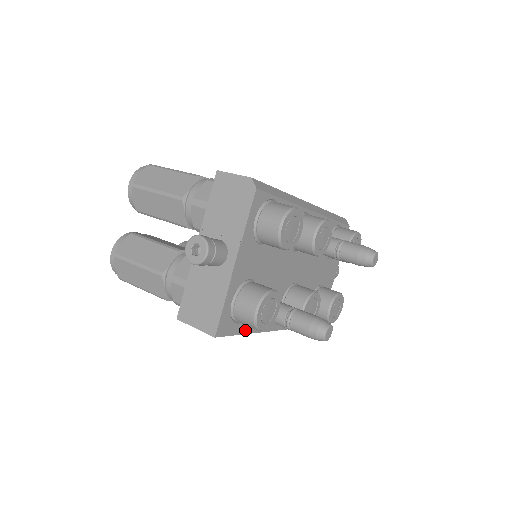
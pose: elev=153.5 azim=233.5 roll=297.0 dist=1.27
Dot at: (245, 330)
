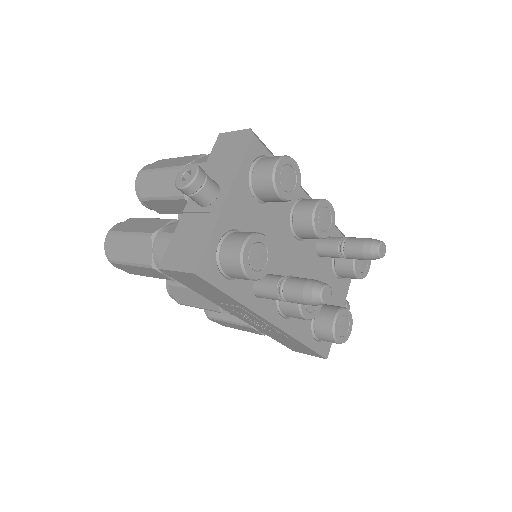
Dot at: (232, 293)
